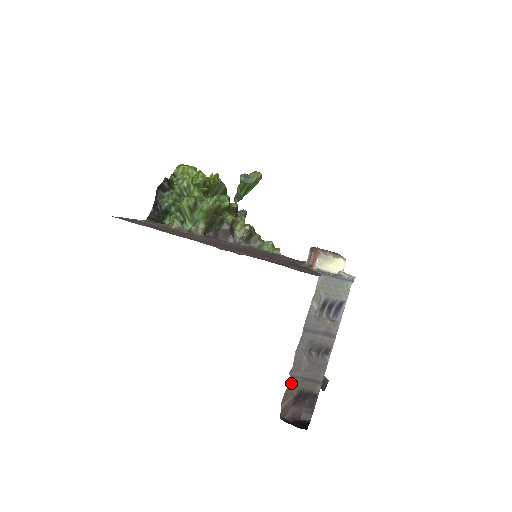
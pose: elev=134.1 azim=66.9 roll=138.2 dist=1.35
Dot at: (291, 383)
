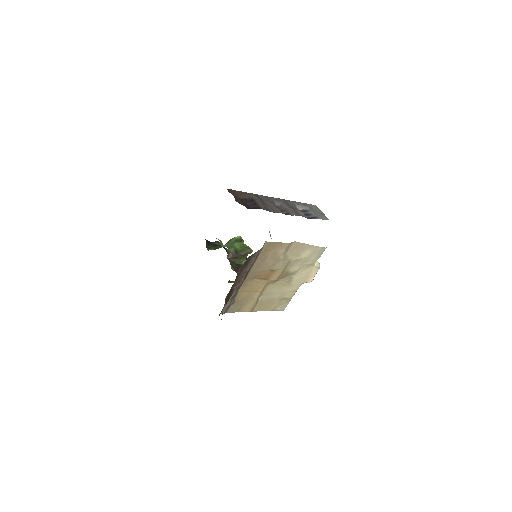
Dot at: (252, 194)
